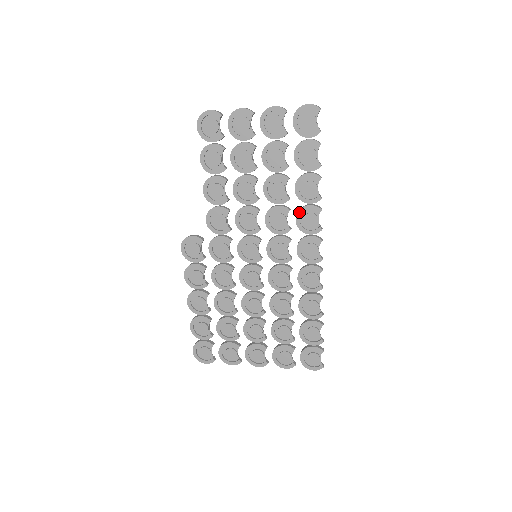
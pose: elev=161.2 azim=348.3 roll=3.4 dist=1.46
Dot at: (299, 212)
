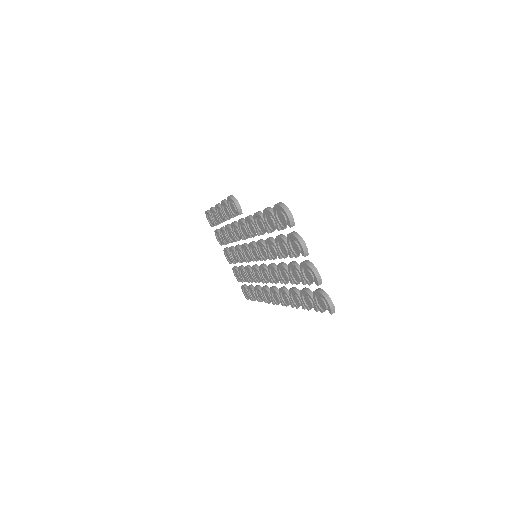
Dot at: (284, 291)
